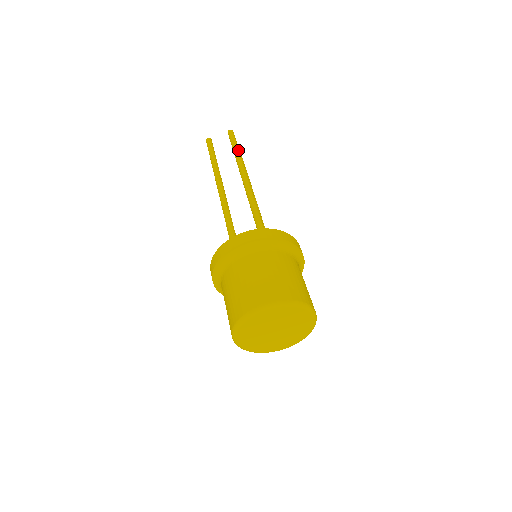
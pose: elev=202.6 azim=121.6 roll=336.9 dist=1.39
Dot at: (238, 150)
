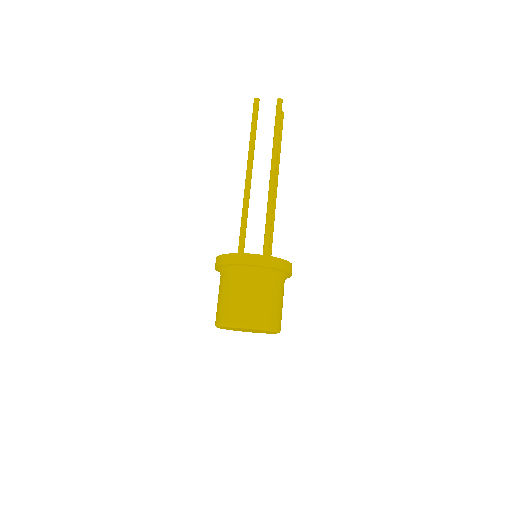
Dot at: (279, 132)
